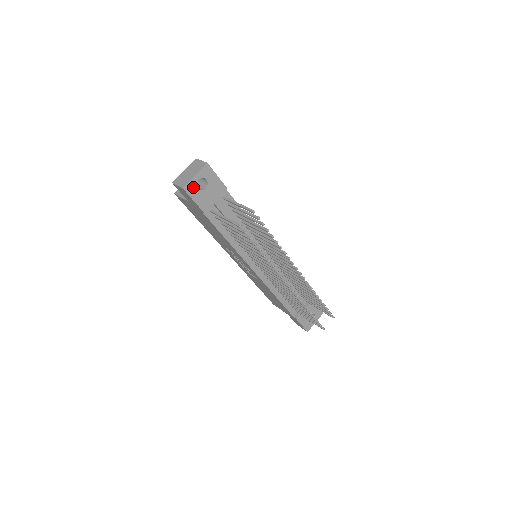
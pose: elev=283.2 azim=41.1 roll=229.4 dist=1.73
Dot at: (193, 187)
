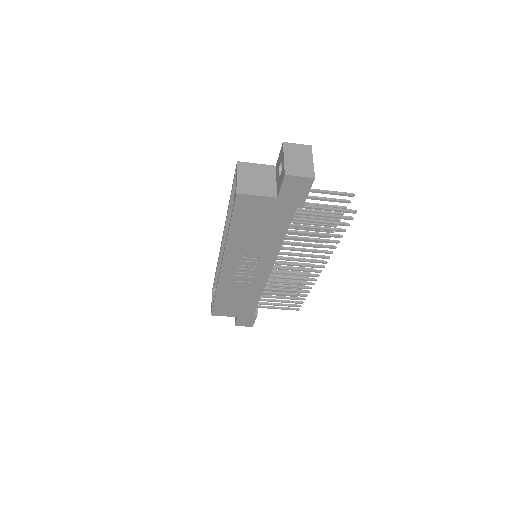
Dot at: occluded
